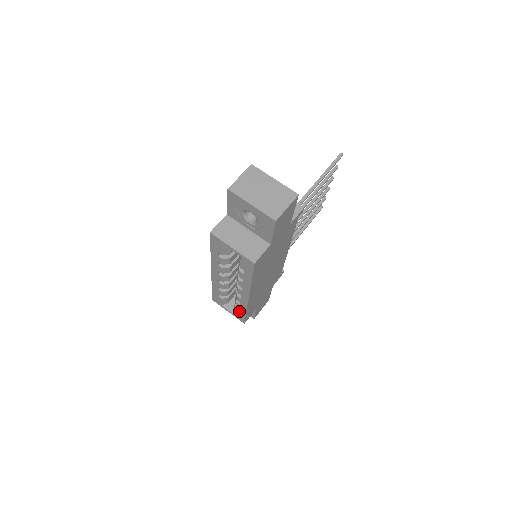
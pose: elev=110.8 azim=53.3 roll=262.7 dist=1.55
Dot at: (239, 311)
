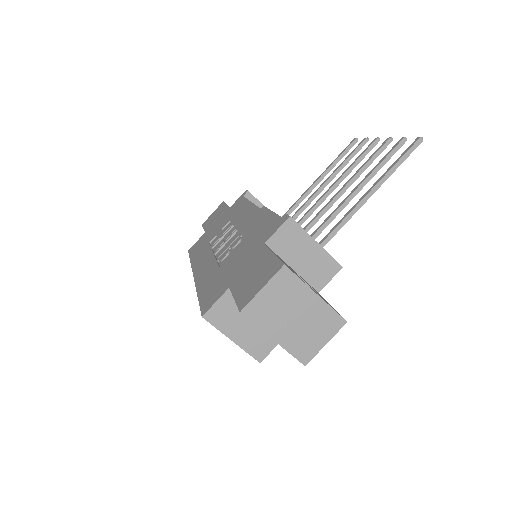
Dot at: occluded
